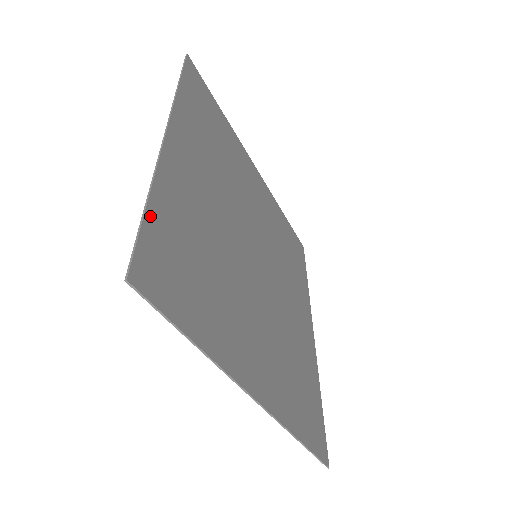
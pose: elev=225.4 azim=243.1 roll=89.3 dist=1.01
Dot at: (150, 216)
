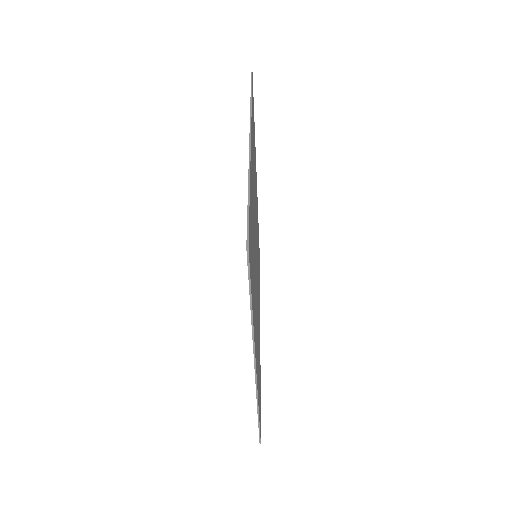
Dot at: occluded
